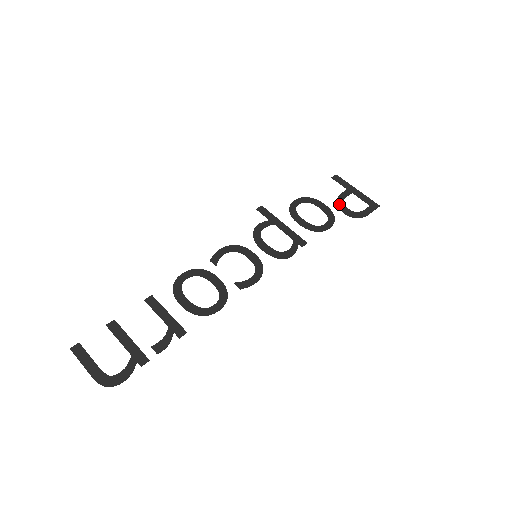
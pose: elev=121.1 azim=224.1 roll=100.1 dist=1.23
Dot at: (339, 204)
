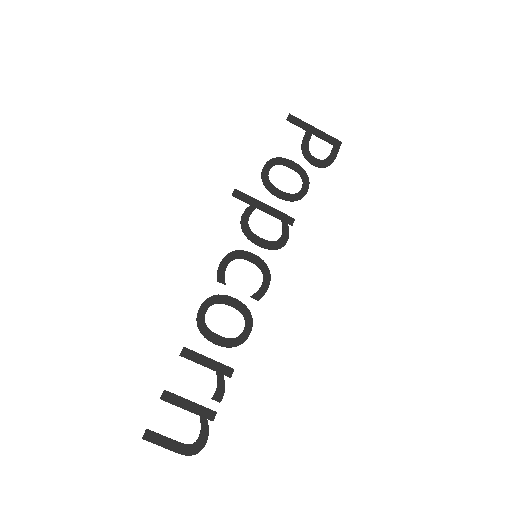
Dot at: (306, 155)
